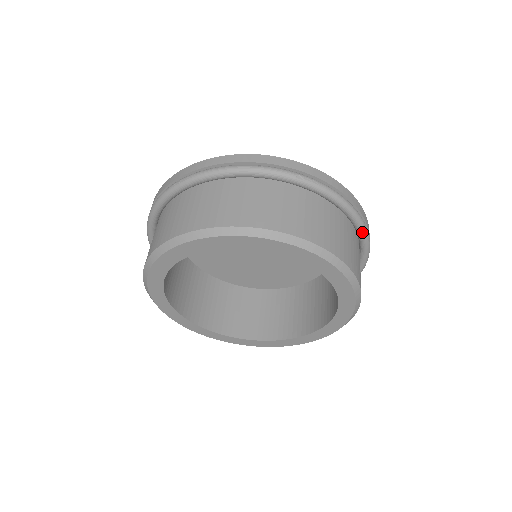
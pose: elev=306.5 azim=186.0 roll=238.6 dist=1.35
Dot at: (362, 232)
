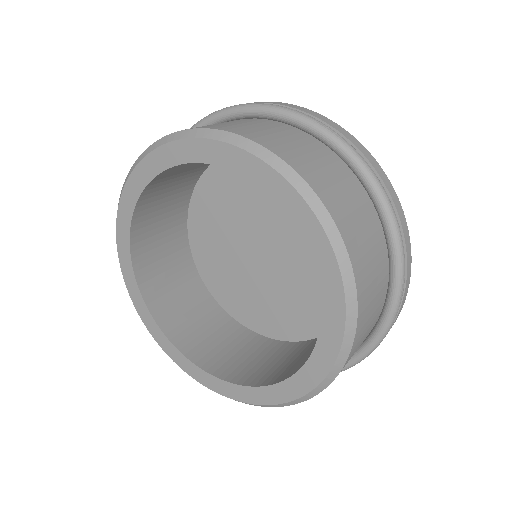
Dot at: (280, 114)
